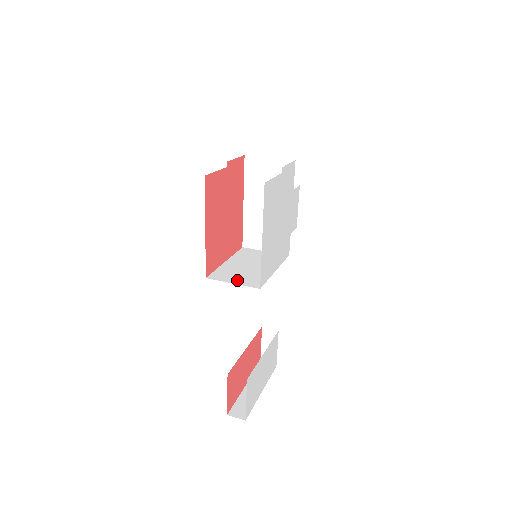
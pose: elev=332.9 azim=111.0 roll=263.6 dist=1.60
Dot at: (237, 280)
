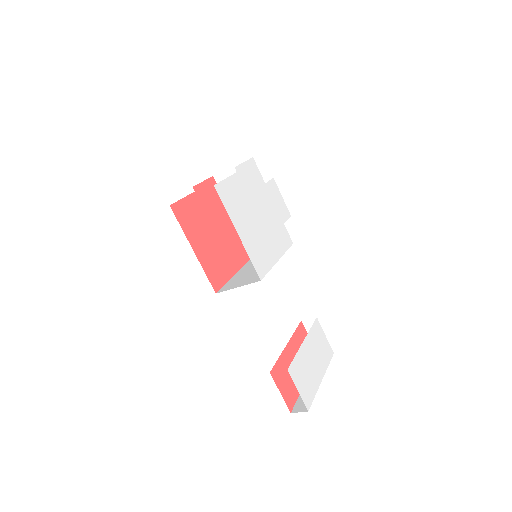
Dot at: (242, 283)
